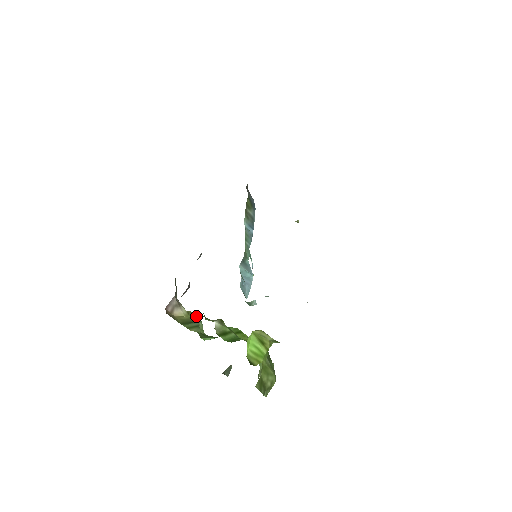
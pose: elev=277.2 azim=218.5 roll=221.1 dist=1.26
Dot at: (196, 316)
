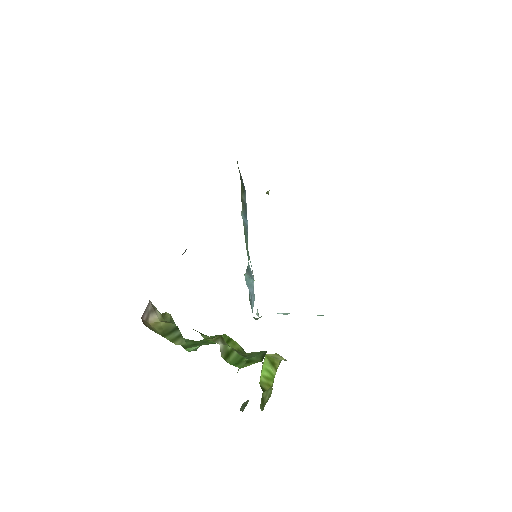
Dot at: (169, 317)
